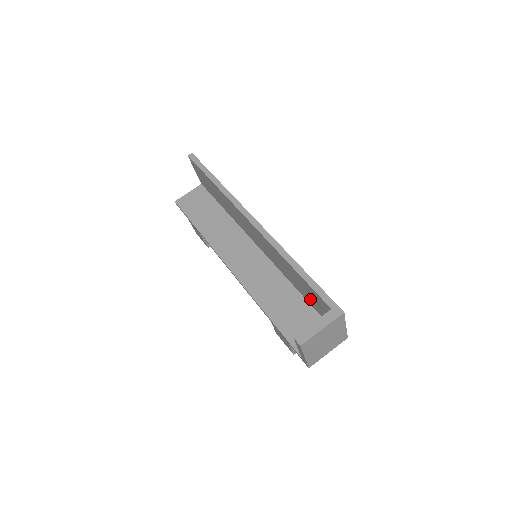
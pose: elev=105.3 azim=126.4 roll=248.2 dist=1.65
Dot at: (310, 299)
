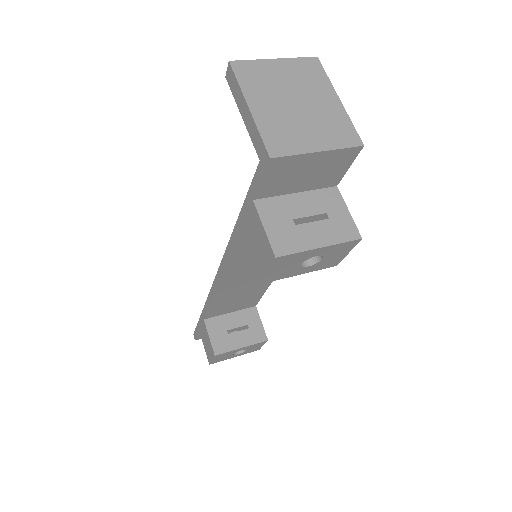
Dot at: occluded
